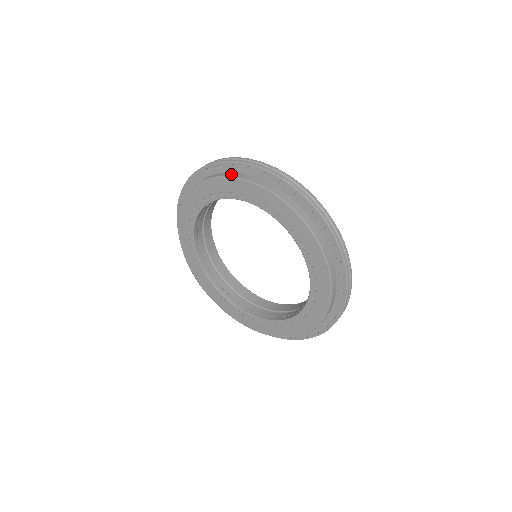
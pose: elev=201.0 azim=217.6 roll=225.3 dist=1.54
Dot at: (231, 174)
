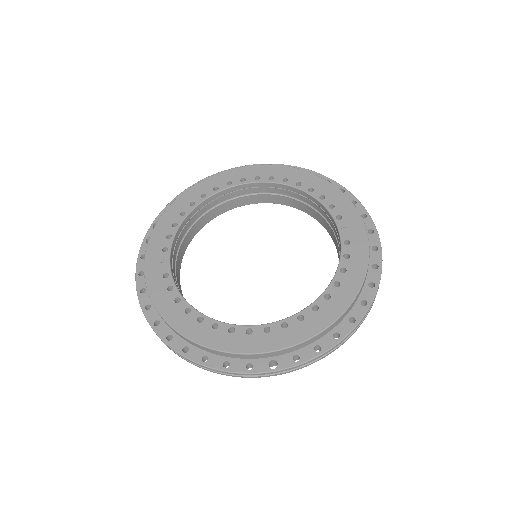
Dot at: occluded
